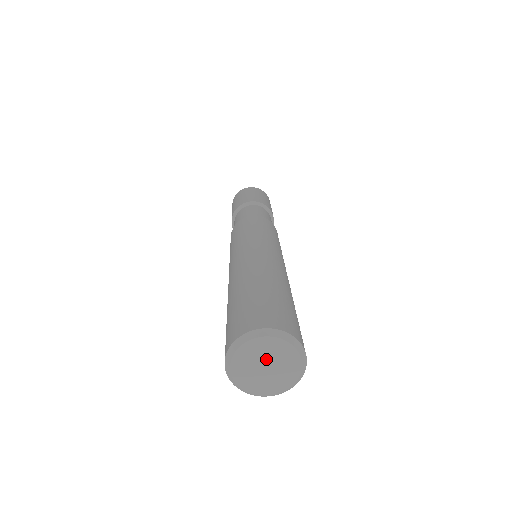
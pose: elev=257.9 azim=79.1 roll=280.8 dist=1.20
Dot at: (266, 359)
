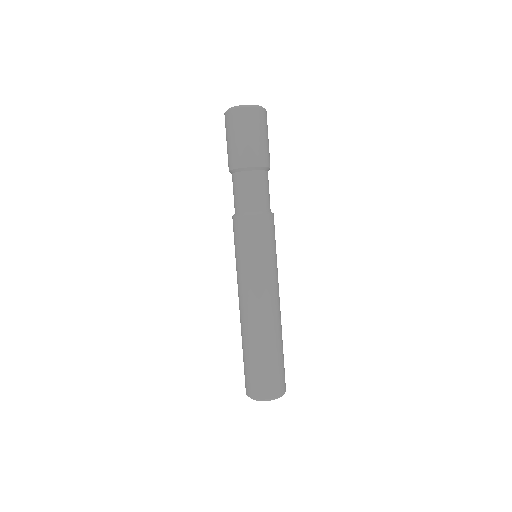
Dot at: occluded
